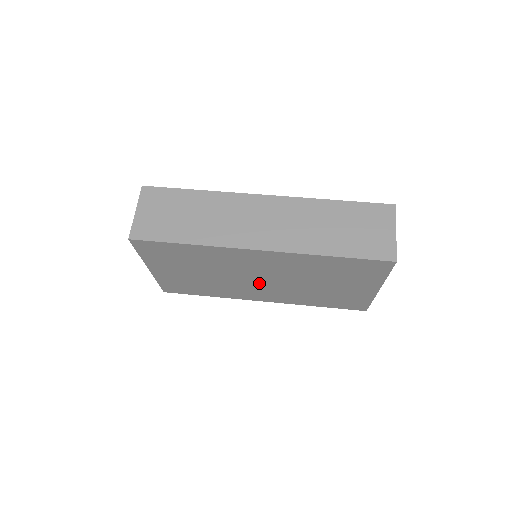
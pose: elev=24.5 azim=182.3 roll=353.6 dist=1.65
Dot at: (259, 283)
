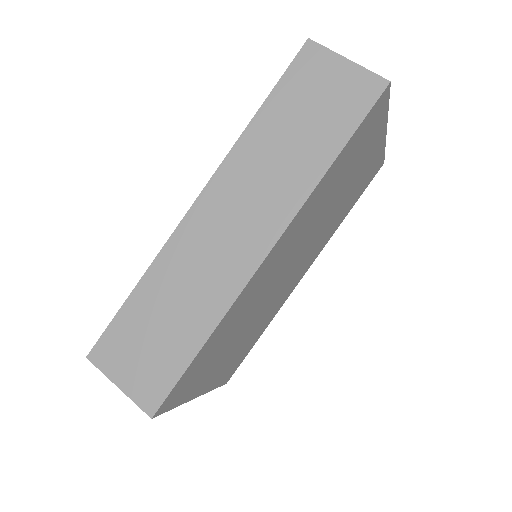
Dot at: (290, 271)
